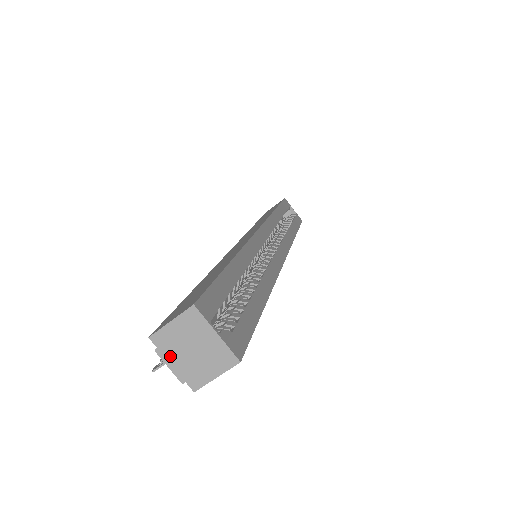
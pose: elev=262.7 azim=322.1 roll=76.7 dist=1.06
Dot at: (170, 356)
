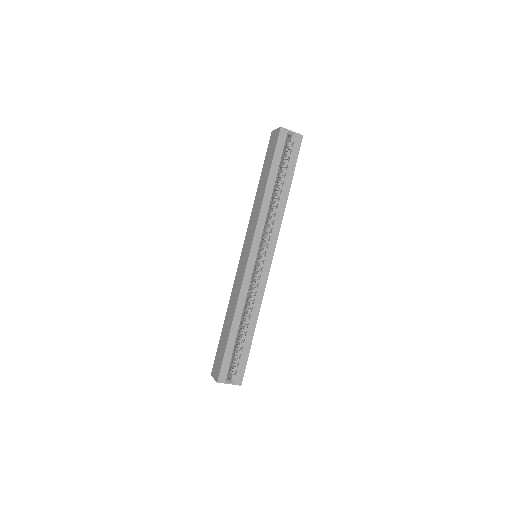
Dot at: occluded
